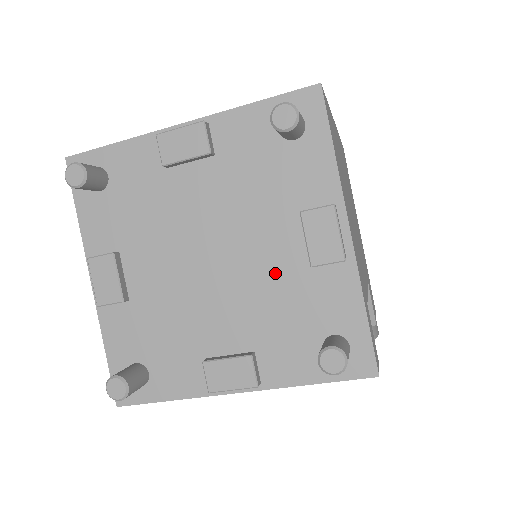
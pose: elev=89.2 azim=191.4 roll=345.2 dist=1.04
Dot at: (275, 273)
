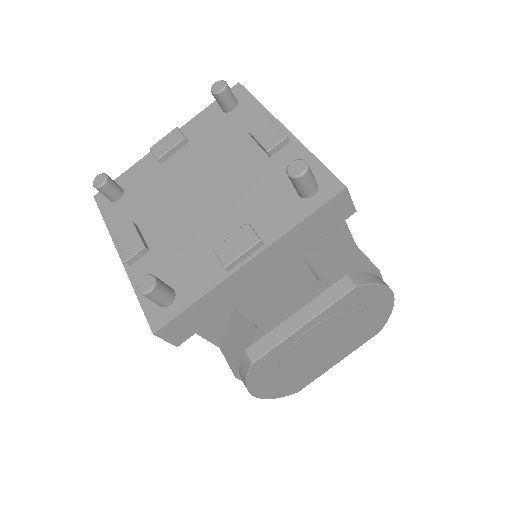
Dot at: (247, 174)
